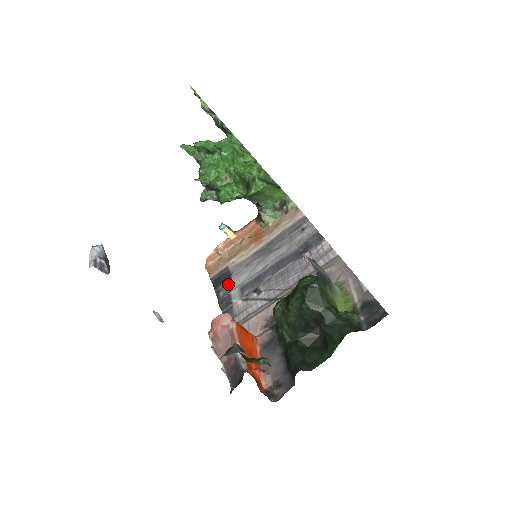
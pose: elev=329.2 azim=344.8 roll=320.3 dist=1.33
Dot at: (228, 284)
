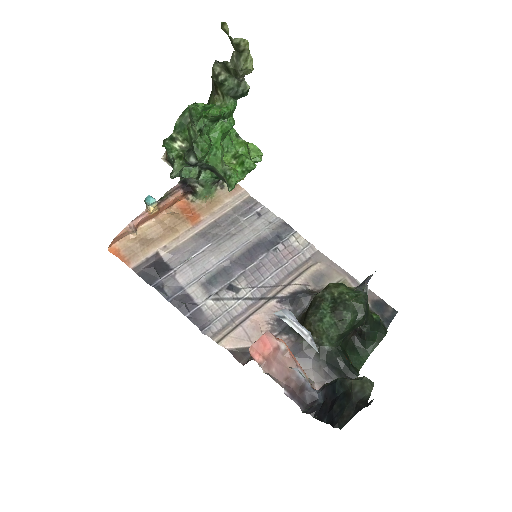
Dot at: (174, 278)
